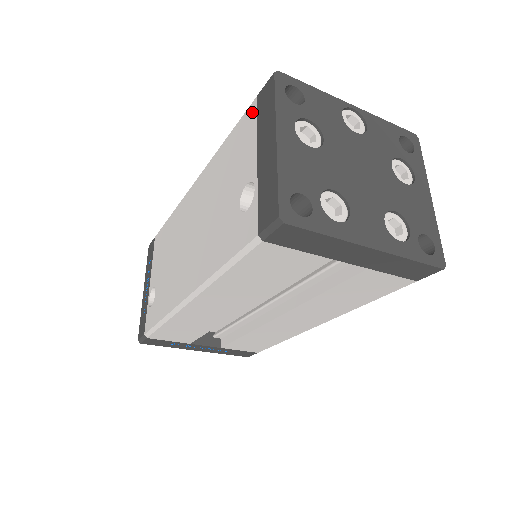
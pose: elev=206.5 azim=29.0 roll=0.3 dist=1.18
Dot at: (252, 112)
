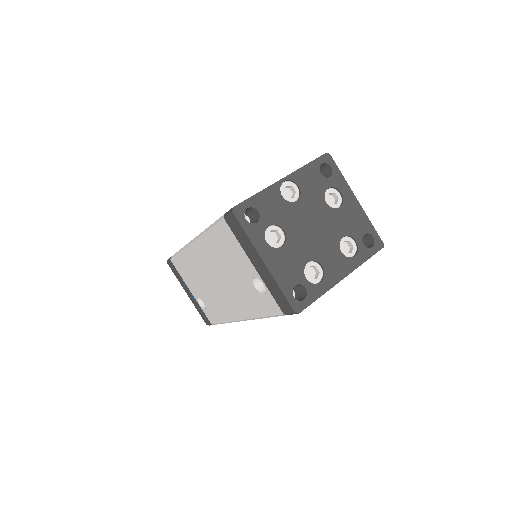
Dot at: (226, 228)
